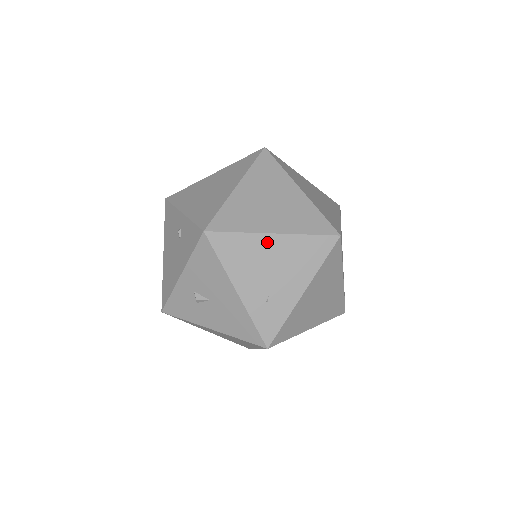
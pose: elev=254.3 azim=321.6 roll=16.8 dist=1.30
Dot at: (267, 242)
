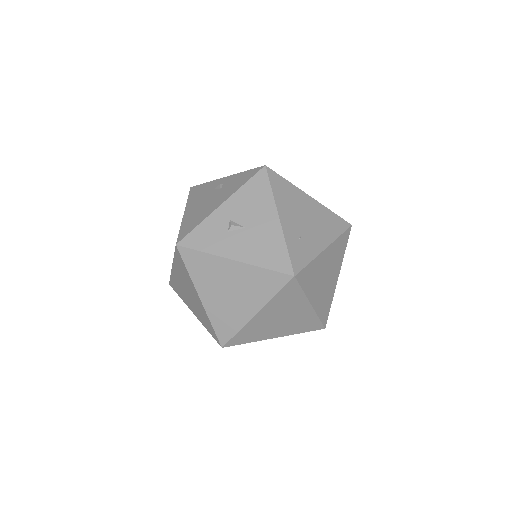
Dot at: (305, 199)
